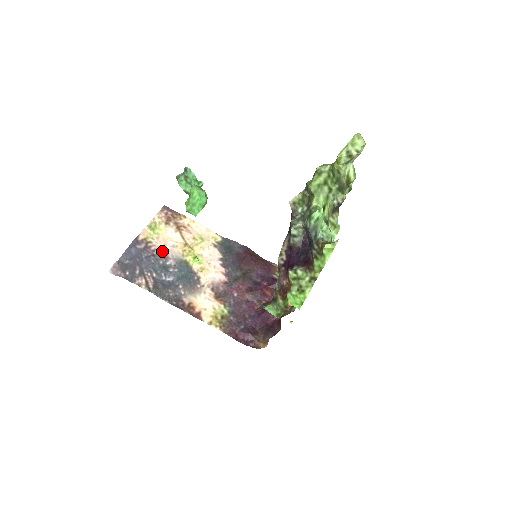
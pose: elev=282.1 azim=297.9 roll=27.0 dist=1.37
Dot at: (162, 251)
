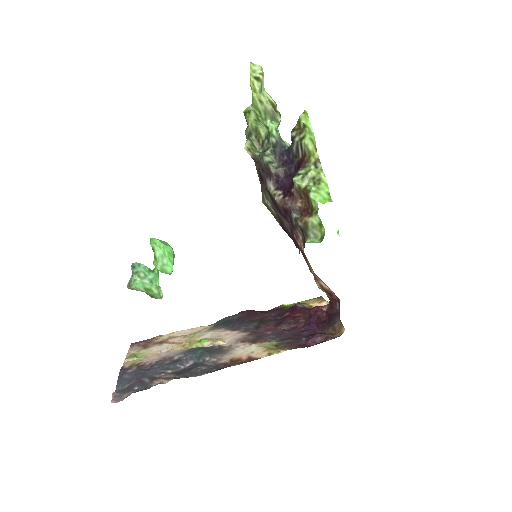
Dot at: (160, 359)
